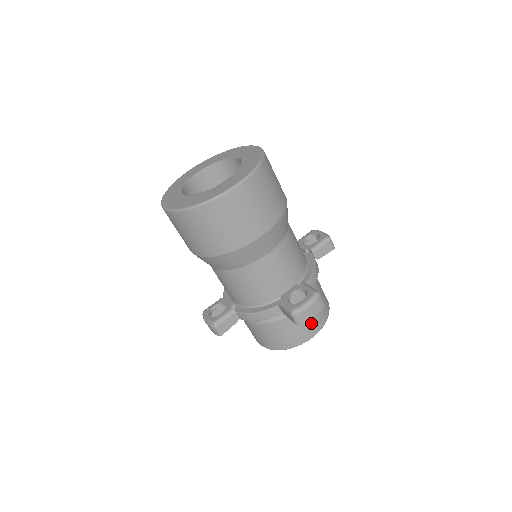
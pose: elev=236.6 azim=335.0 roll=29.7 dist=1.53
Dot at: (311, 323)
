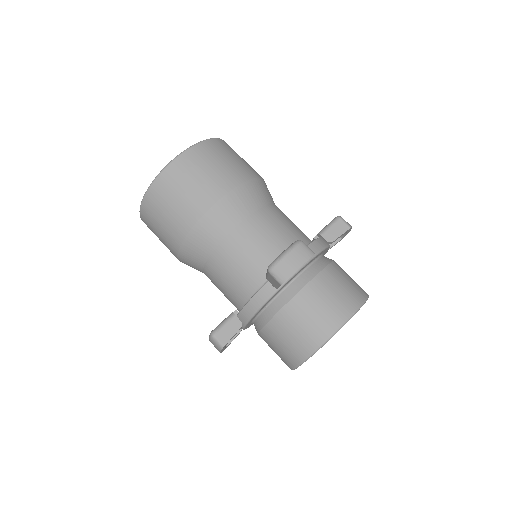
Dot at: (330, 307)
